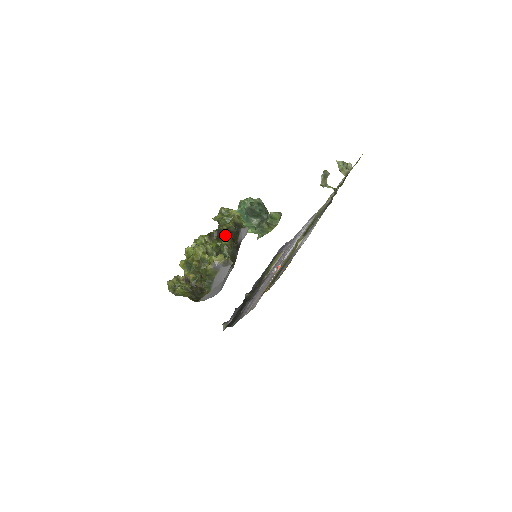
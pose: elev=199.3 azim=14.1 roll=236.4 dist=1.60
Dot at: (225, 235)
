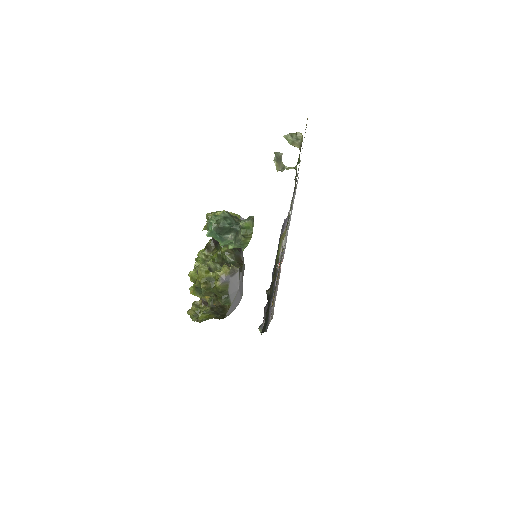
Dot at: occluded
